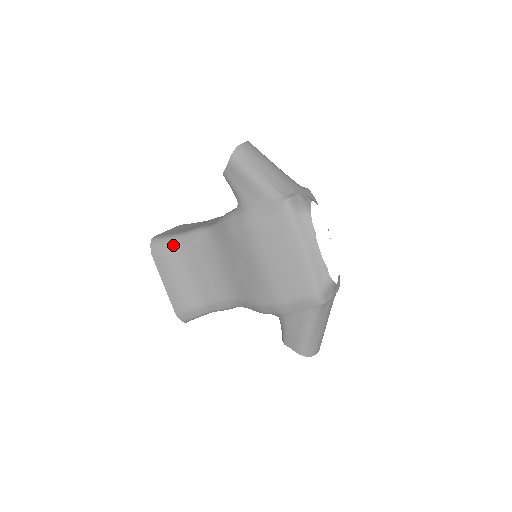
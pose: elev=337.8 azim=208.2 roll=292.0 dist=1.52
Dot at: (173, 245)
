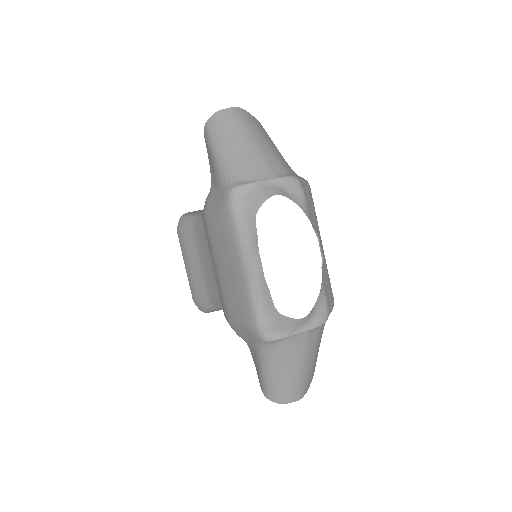
Dot at: (189, 225)
